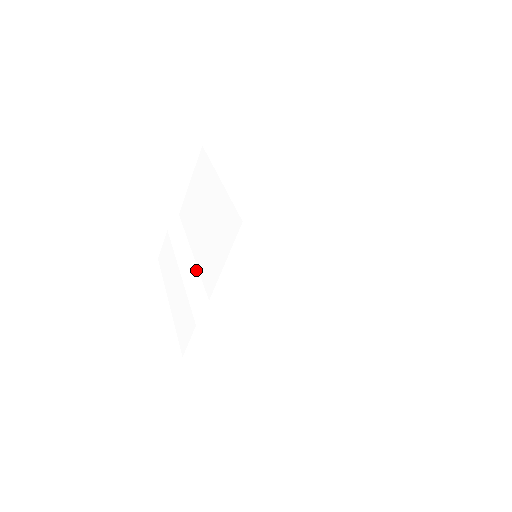
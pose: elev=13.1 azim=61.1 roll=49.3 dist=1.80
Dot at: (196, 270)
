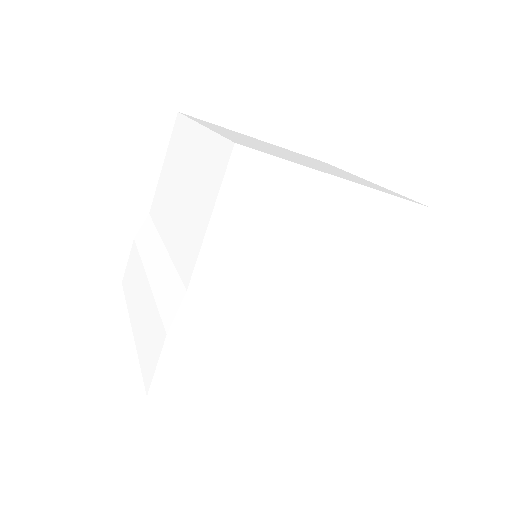
Dot at: (169, 262)
